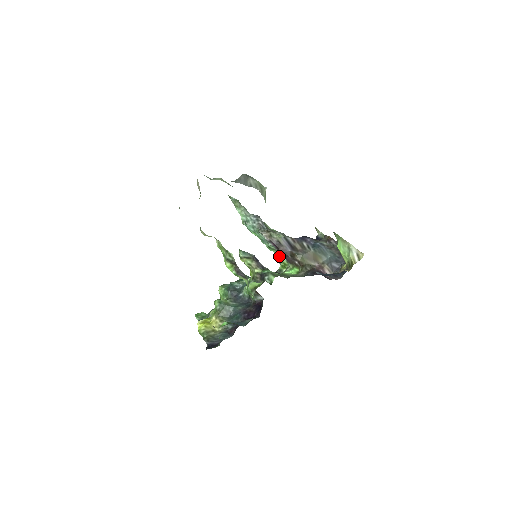
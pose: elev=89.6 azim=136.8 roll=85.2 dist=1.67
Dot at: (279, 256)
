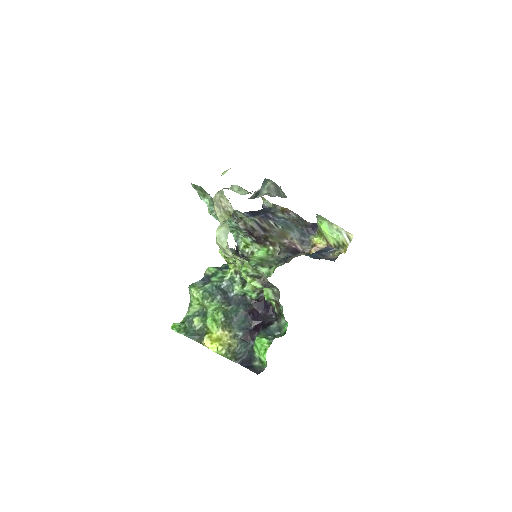
Dot at: (239, 236)
